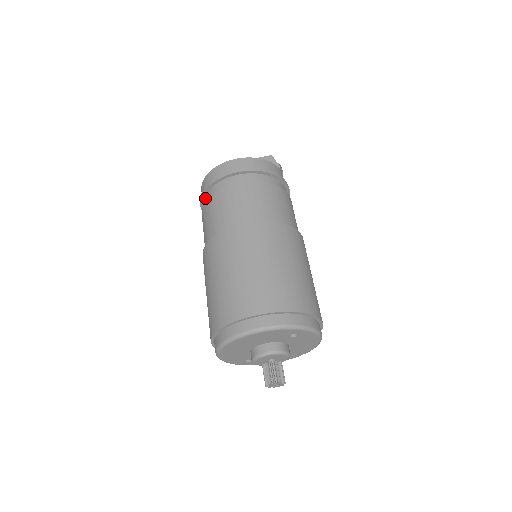
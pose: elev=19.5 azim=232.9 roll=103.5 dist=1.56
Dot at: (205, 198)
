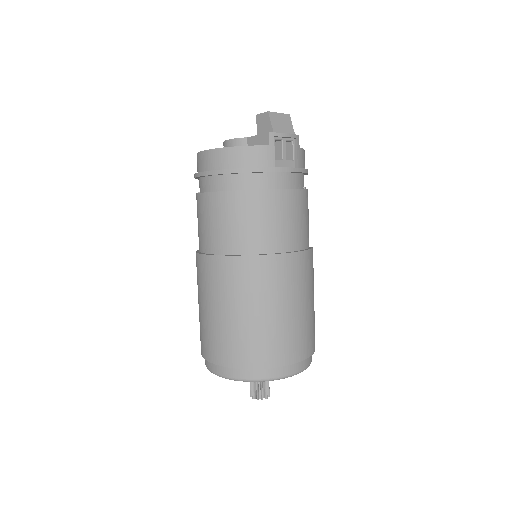
Dot at: occluded
